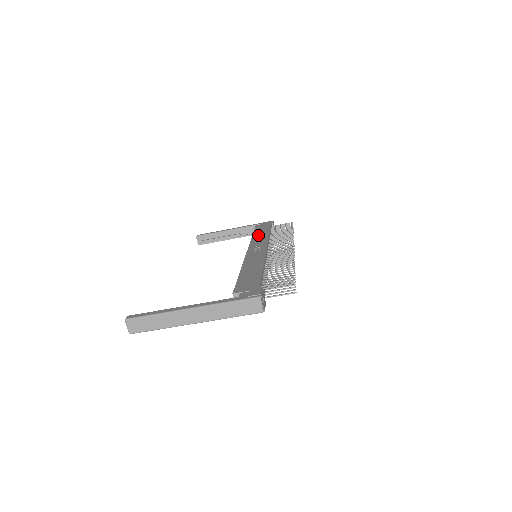
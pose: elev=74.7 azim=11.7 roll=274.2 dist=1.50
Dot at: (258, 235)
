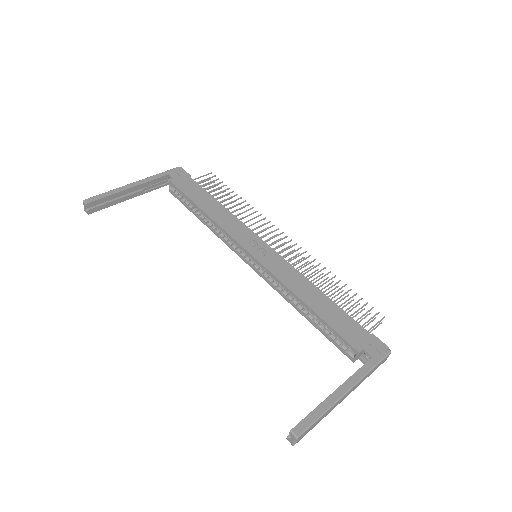
Dot at: (213, 211)
